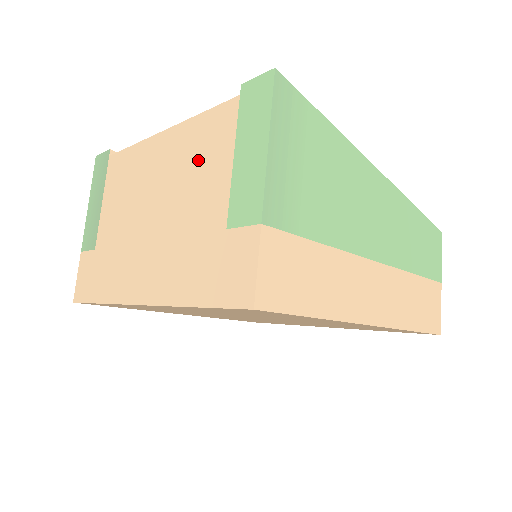
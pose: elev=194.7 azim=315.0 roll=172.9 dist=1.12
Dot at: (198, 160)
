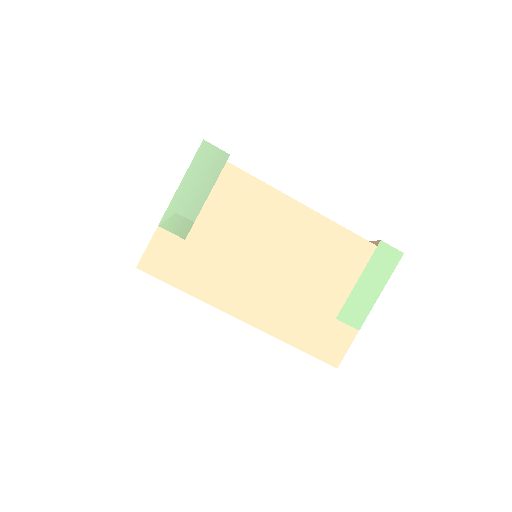
Dot at: (331, 260)
